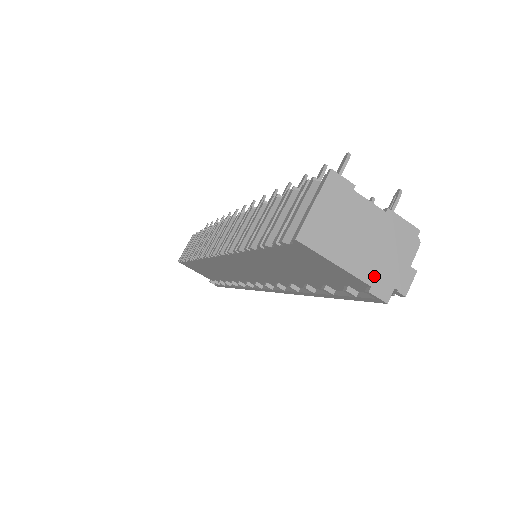
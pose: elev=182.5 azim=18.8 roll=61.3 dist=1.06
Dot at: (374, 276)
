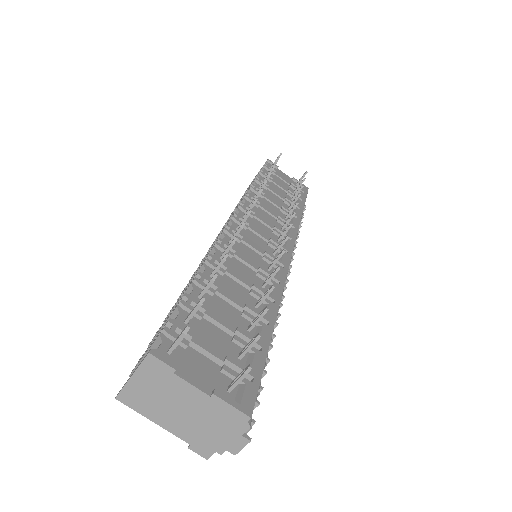
Dot at: (194, 439)
